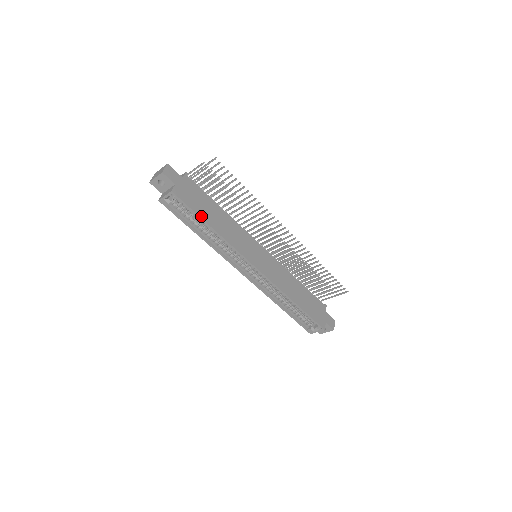
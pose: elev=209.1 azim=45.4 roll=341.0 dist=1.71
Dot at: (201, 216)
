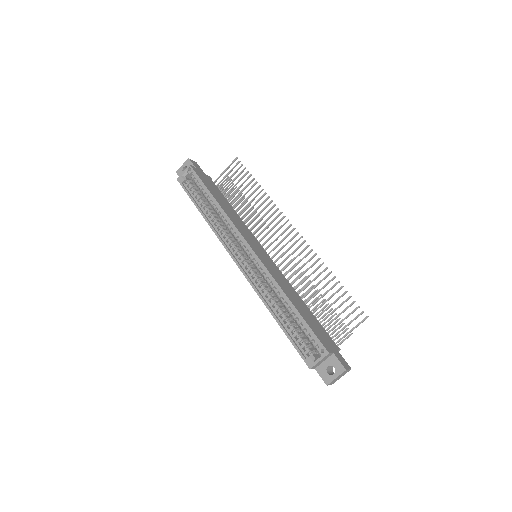
Dot at: (208, 189)
